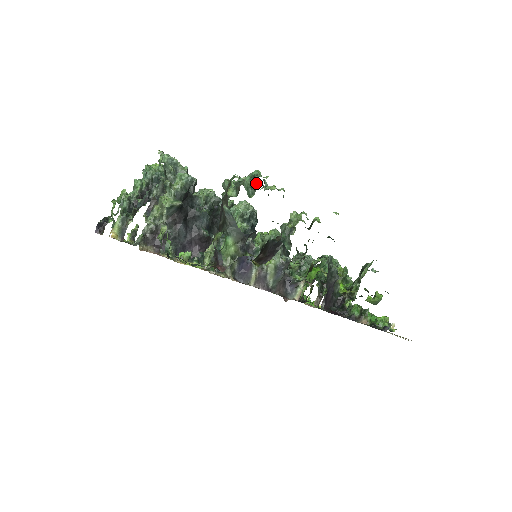
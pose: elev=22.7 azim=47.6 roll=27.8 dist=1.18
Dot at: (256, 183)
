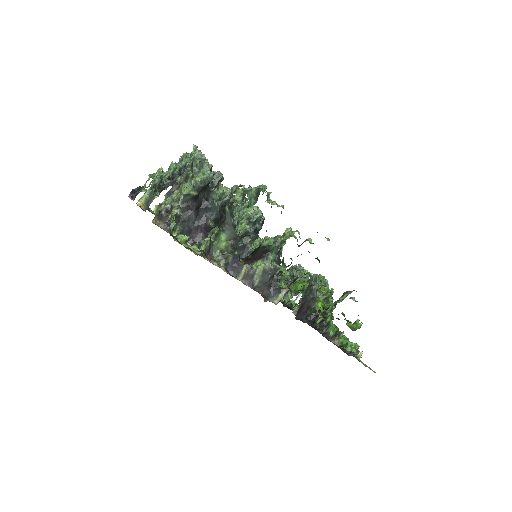
Dot at: occluded
